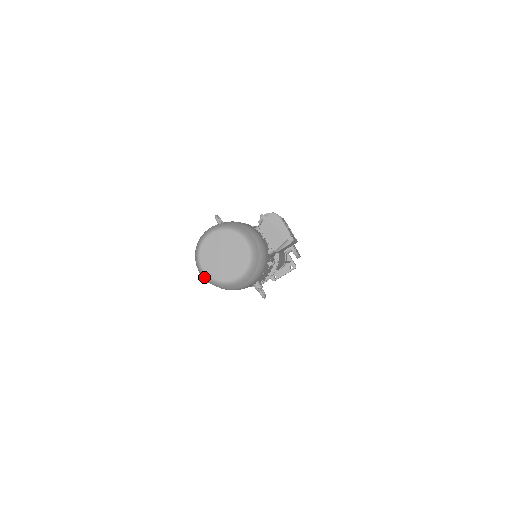
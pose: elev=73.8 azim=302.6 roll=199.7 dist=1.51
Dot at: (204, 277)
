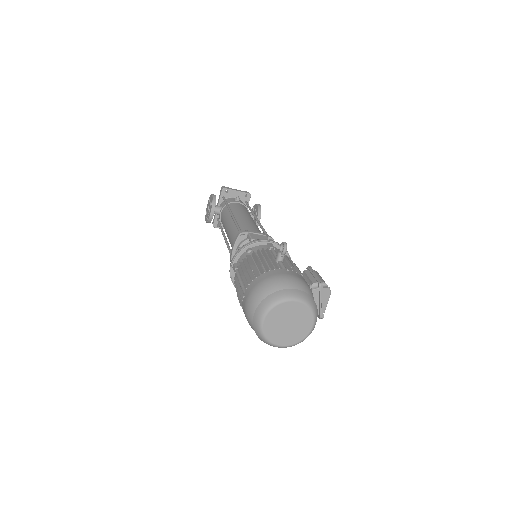
Dot at: (256, 324)
